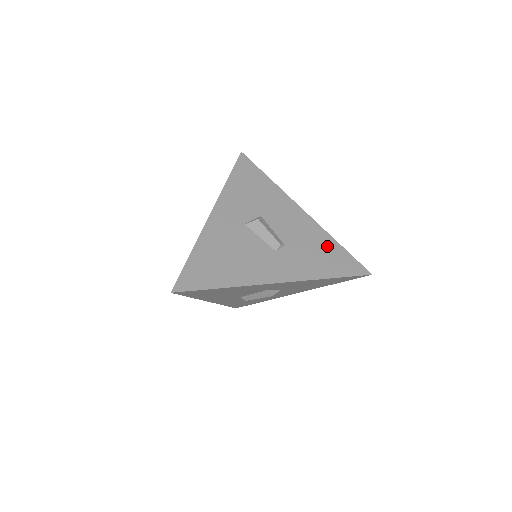
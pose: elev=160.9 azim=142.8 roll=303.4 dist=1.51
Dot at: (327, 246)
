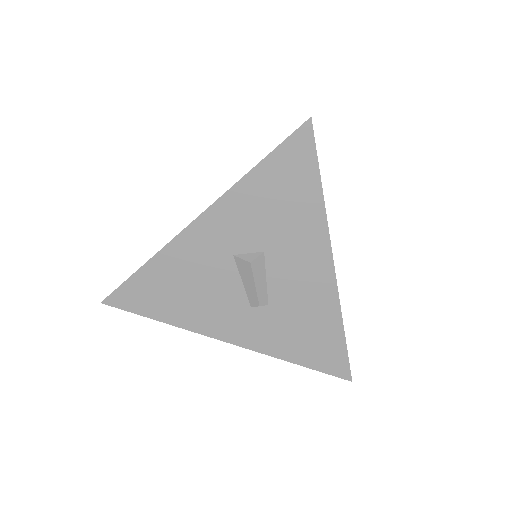
Dot at: (324, 328)
